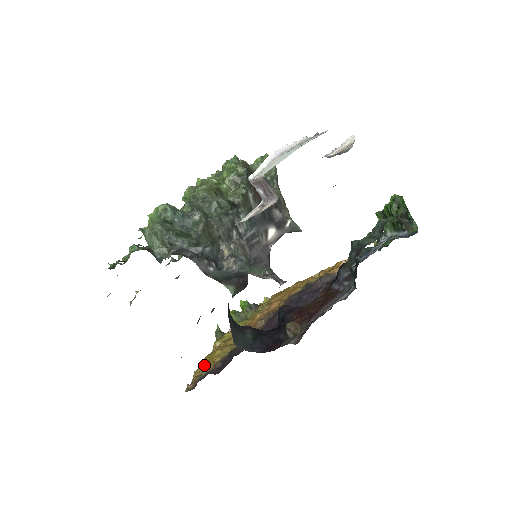
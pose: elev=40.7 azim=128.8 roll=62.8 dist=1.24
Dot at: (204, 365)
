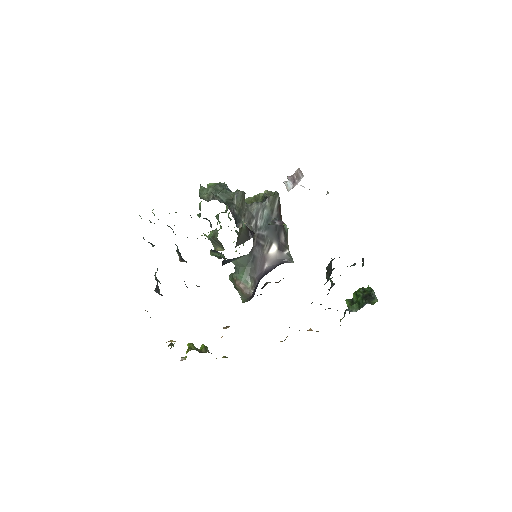
Dot at: occluded
